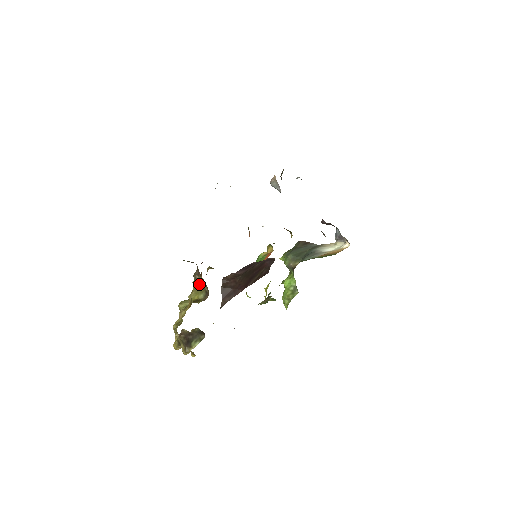
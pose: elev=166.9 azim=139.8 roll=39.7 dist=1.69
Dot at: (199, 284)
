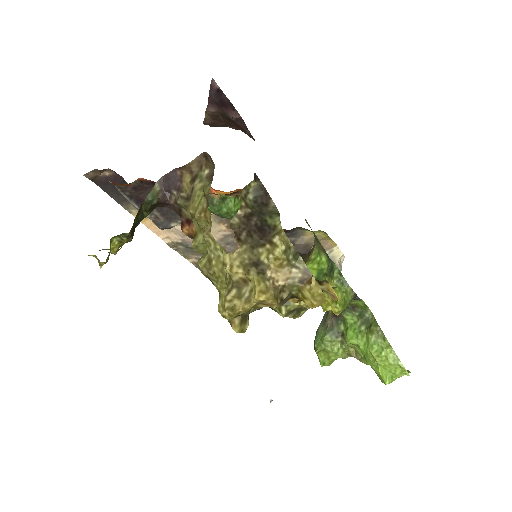
Dot at: (192, 189)
